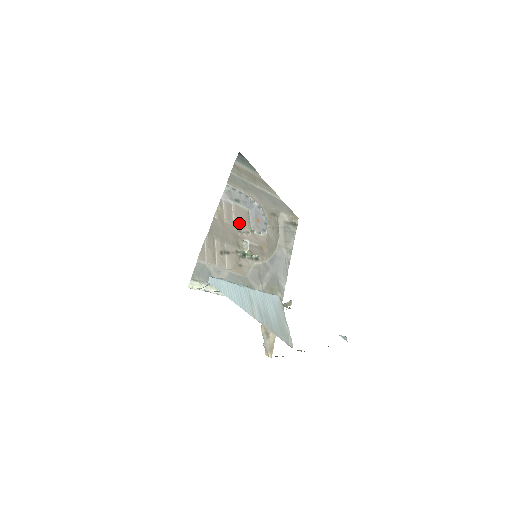
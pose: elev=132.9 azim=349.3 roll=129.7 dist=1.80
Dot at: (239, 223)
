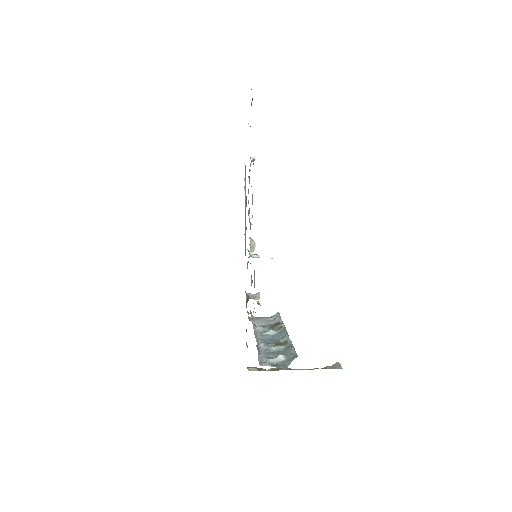
Dot at: occluded
